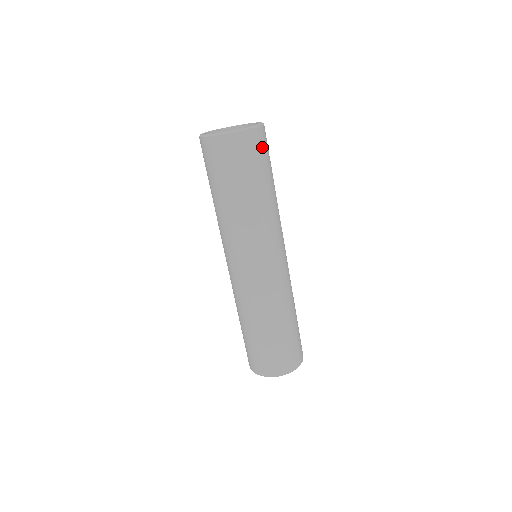
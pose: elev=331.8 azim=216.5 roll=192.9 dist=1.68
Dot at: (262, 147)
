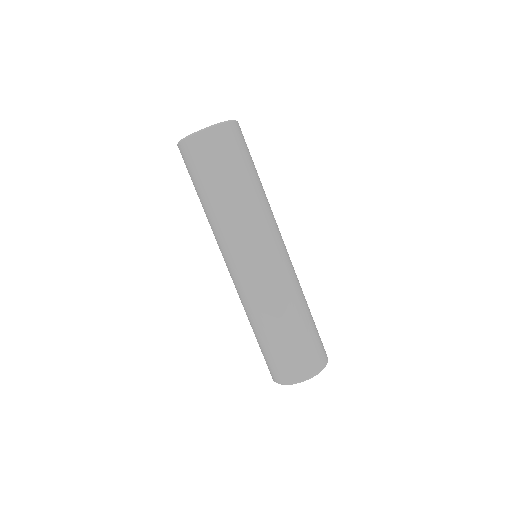
Dot at: (220, 147)
